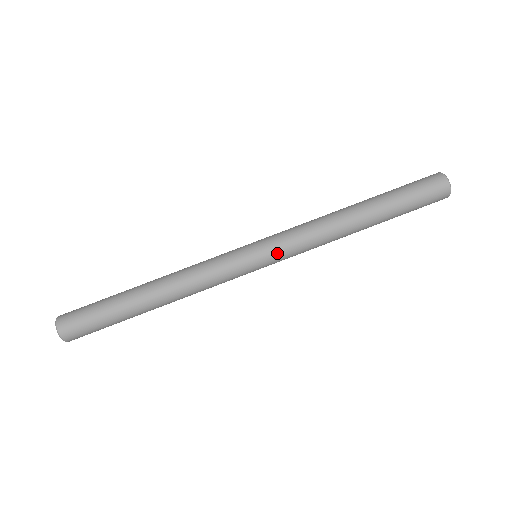
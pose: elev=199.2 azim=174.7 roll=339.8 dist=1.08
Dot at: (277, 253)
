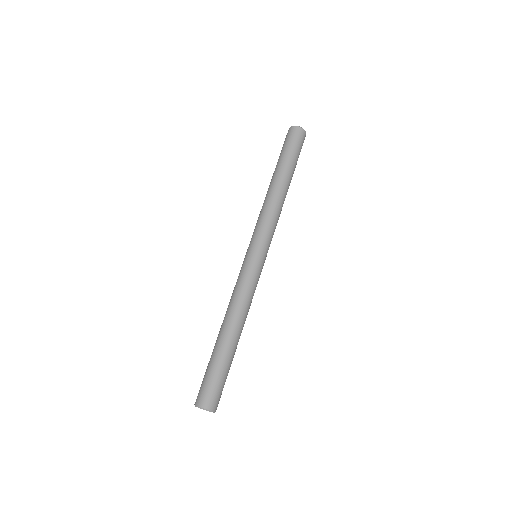
Dot at: (265, 241)
